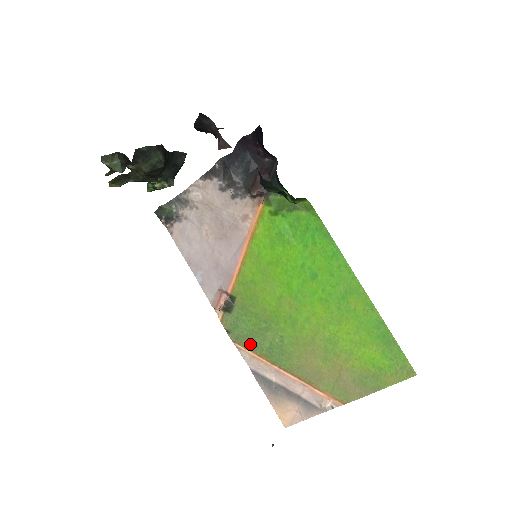
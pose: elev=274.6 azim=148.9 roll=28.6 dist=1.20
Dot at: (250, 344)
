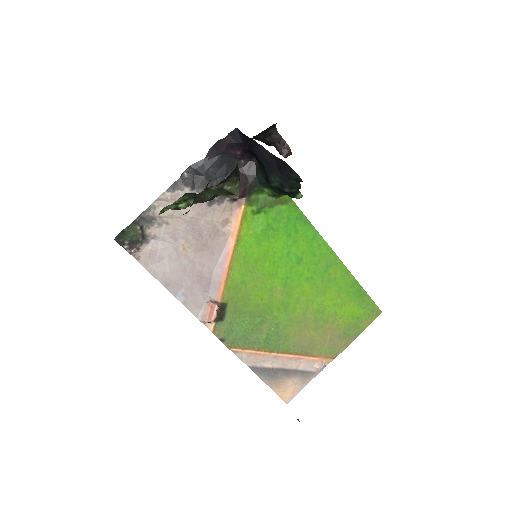
Dot at: (247, 343)
